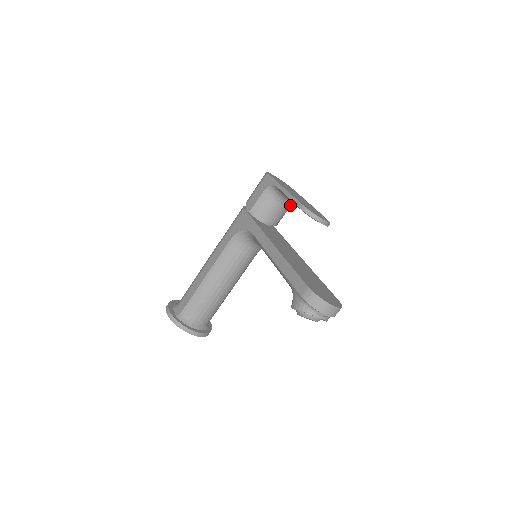
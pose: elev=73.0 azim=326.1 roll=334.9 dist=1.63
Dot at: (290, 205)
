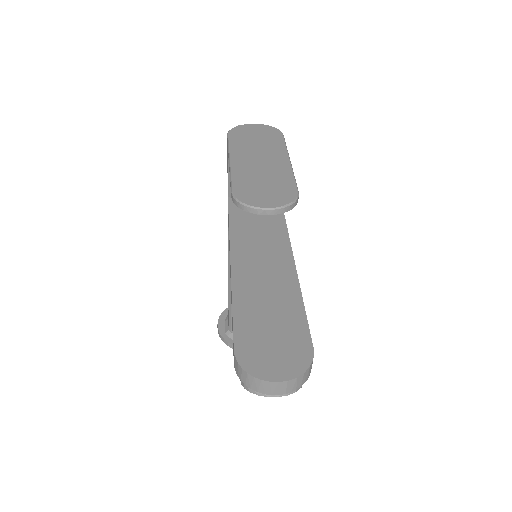
Dot at: occluded
